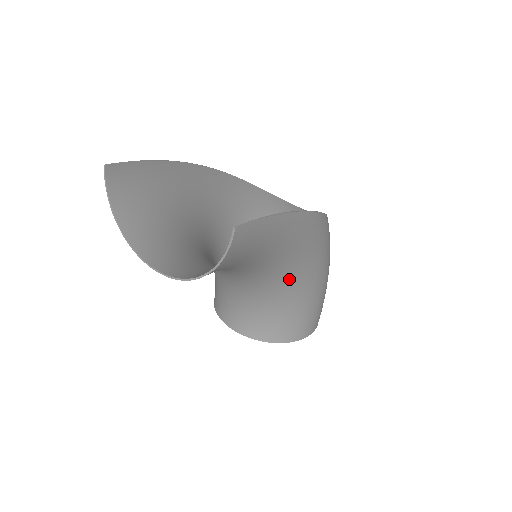
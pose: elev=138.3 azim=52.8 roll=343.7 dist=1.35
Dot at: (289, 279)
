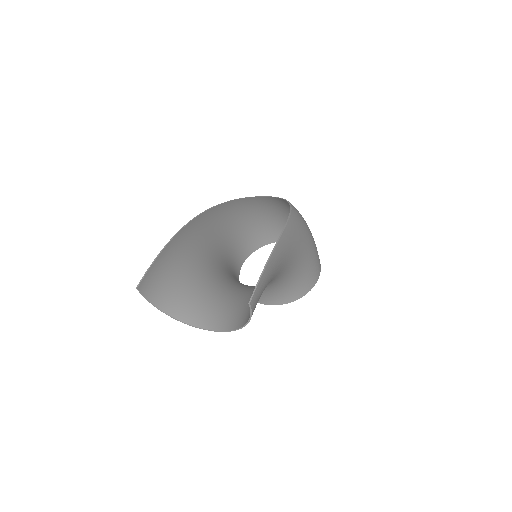
Dot at: (289, 269)
